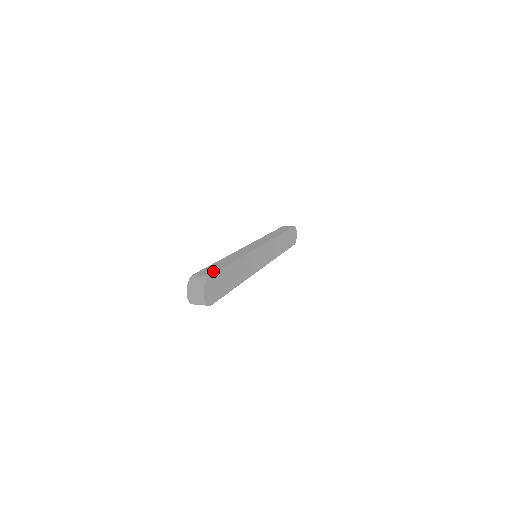
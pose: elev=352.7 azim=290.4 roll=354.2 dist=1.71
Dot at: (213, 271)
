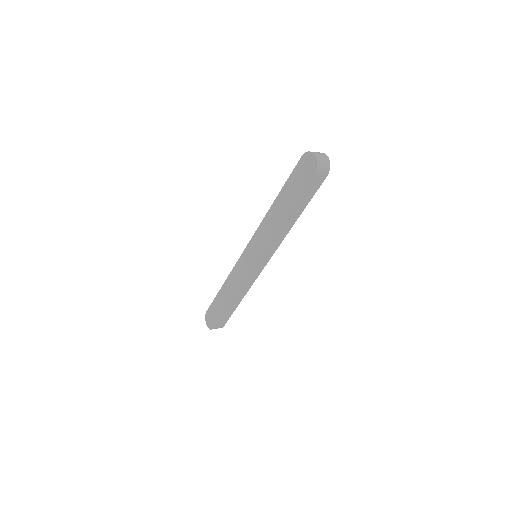
Dot at: occluded
